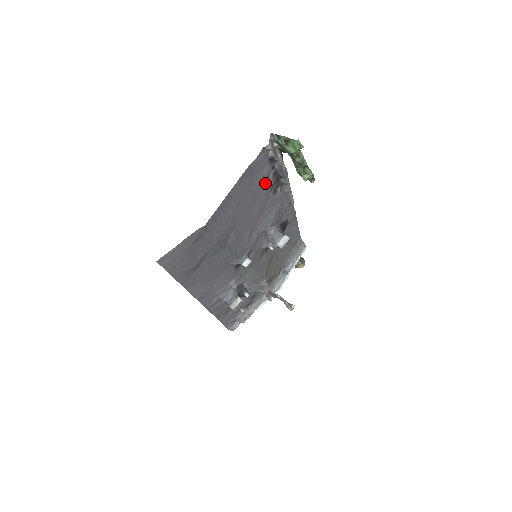
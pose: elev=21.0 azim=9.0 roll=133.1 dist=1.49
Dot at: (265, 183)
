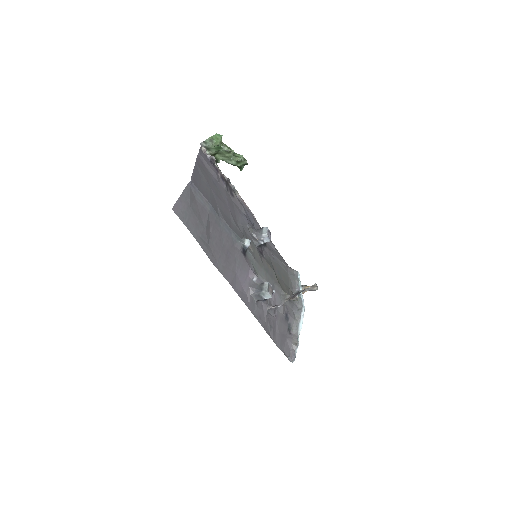
Dot at: (219, 182)
